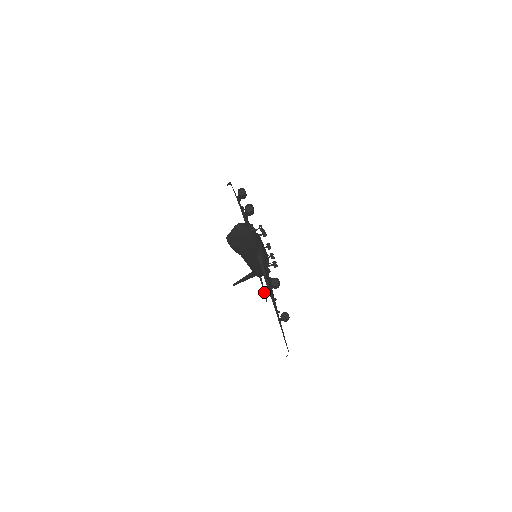
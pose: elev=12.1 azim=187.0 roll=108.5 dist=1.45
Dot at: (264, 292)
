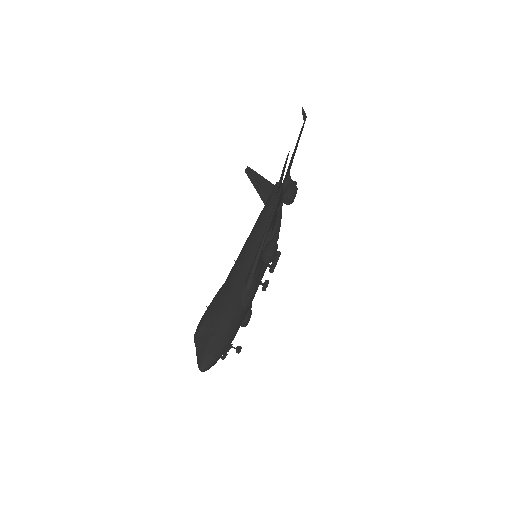
Dot at: occluded
